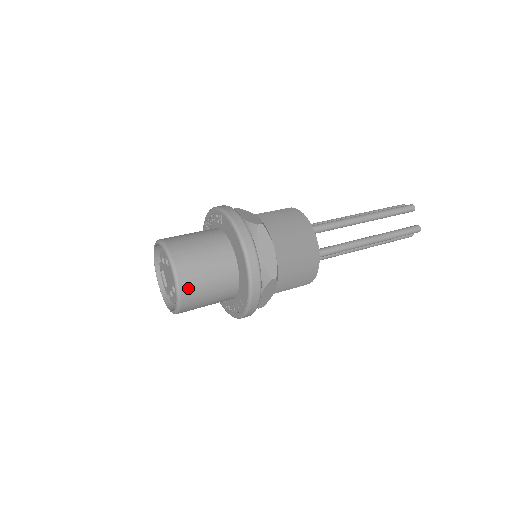
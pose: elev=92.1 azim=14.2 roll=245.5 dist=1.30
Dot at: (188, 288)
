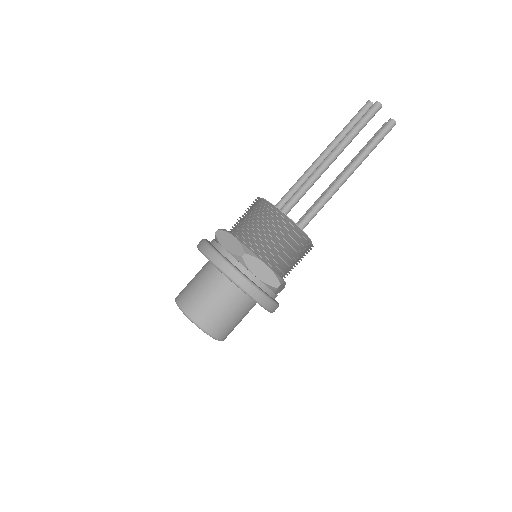
Dot at: (220, 332)
